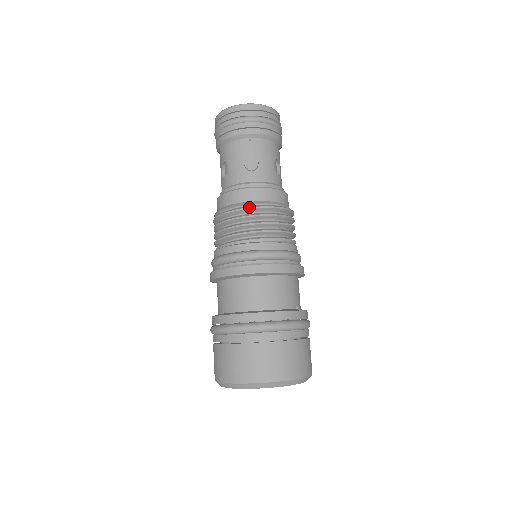
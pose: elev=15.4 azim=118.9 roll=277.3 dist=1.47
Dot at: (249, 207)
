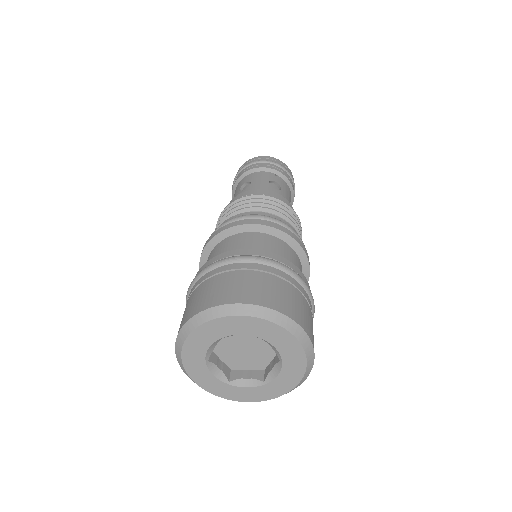
Dot at: occluded
